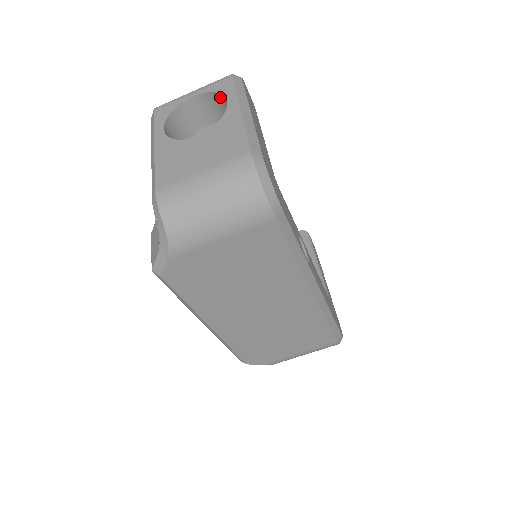
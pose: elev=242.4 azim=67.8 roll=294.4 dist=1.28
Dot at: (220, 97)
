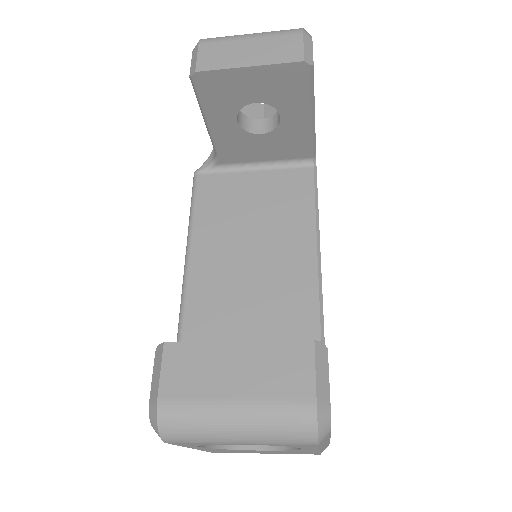
Dot at: occluded
